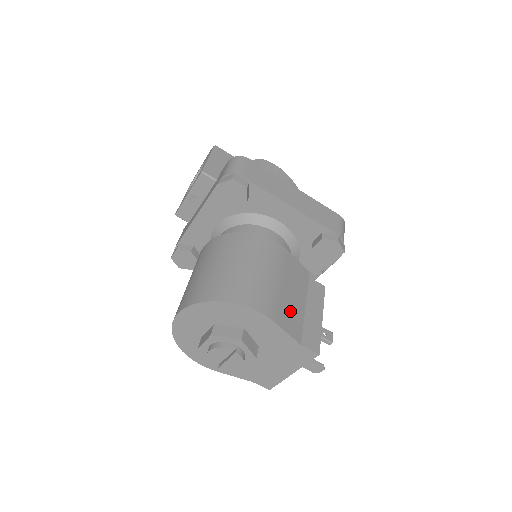
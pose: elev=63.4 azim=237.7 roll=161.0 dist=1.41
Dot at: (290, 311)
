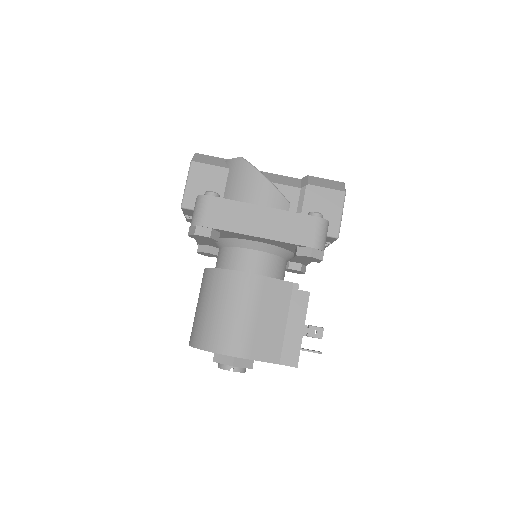
Dot at: (267, 339)
